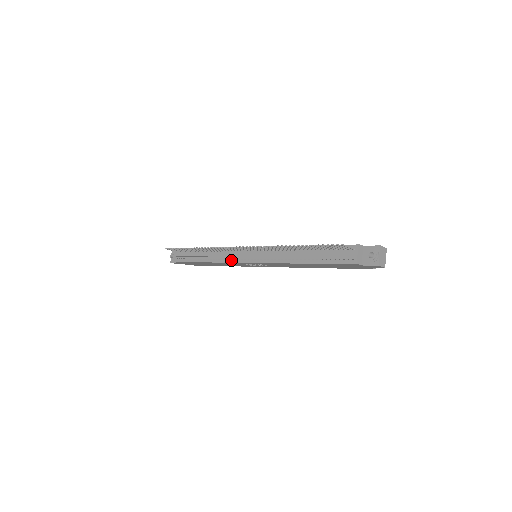
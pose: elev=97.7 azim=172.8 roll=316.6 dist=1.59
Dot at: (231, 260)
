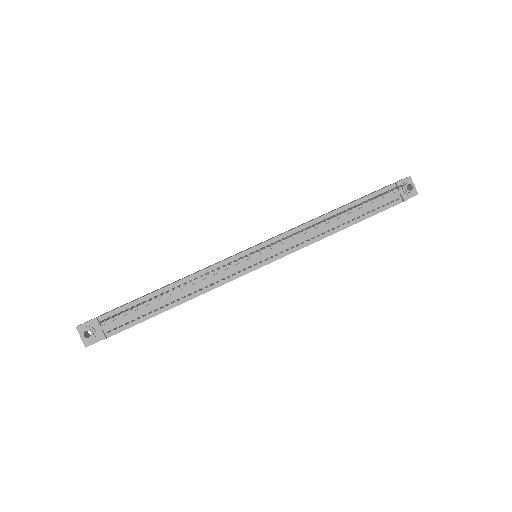
Dot at: (231, 277)
